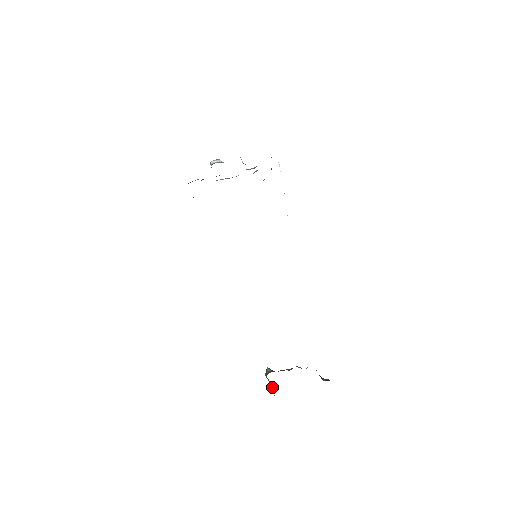
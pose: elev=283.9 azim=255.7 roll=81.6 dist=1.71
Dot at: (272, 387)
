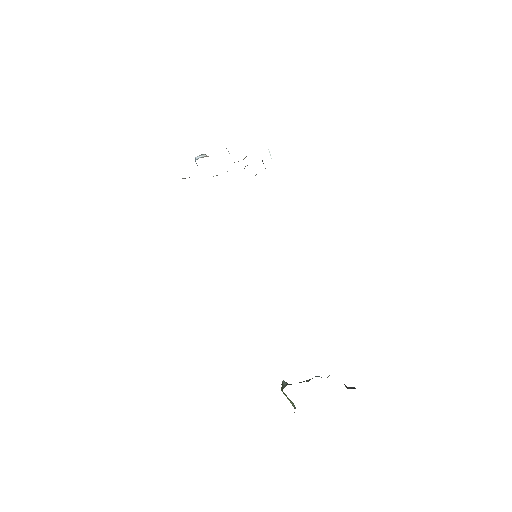
Dot at: (291, 403)
